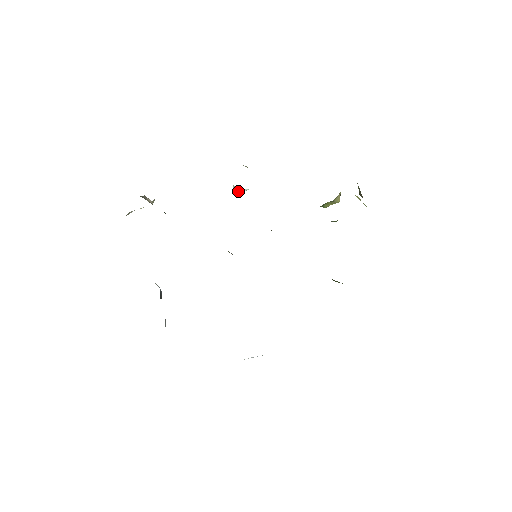
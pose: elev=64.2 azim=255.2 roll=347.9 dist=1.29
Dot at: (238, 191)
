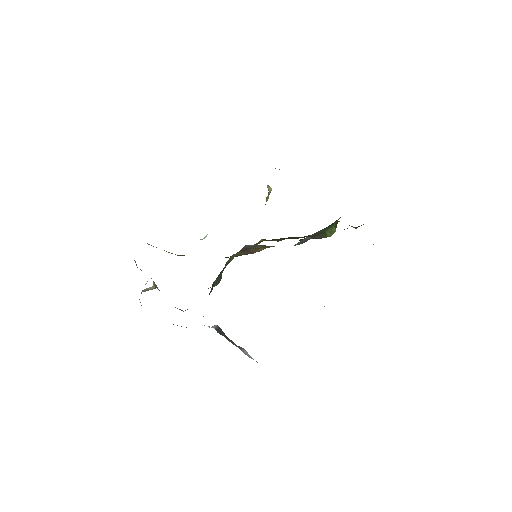
Dot at: occluded
